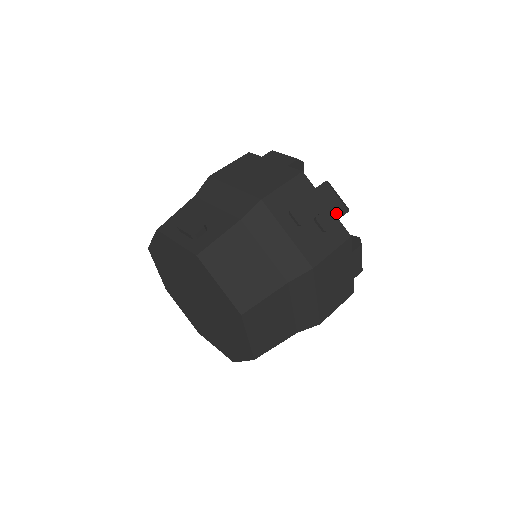
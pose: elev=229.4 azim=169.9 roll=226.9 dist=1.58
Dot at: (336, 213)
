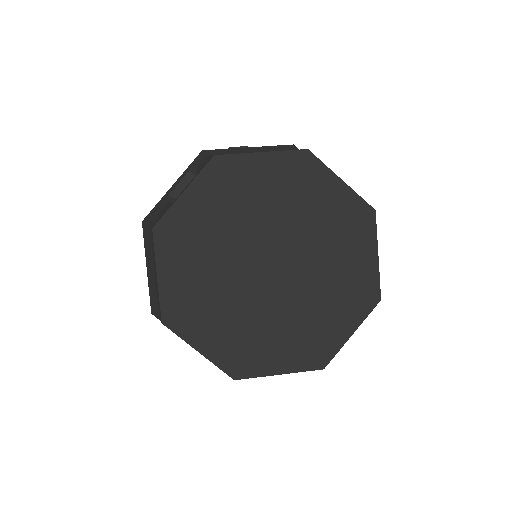
Dot at: occluded
